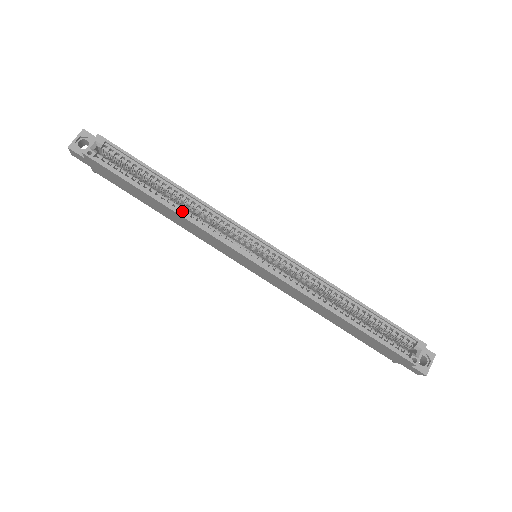
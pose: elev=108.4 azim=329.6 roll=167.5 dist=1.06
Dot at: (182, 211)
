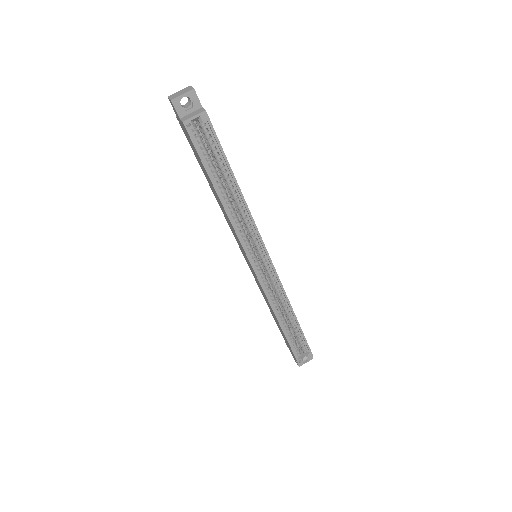
Dot at: (230, 209)
